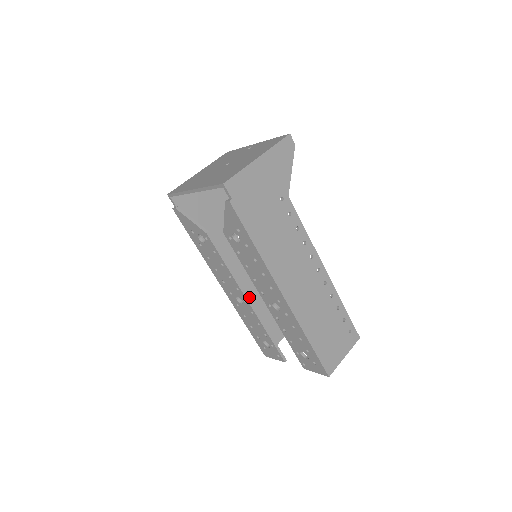
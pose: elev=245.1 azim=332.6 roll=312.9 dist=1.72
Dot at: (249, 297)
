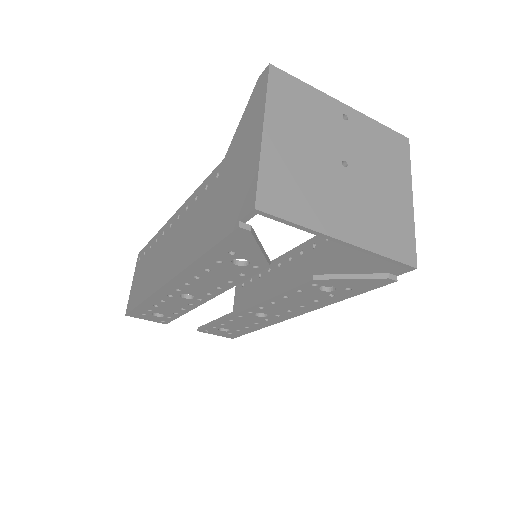
Dot at: occluded
